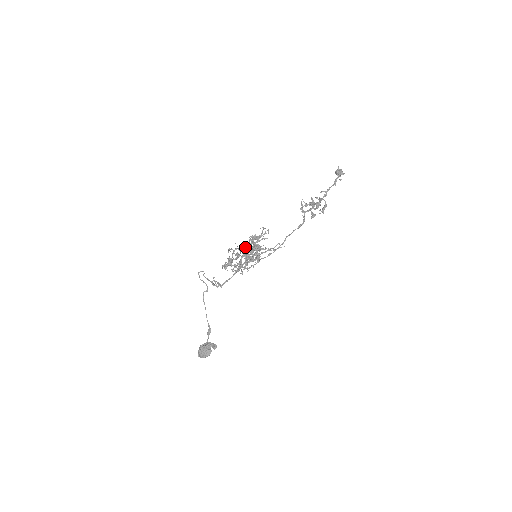
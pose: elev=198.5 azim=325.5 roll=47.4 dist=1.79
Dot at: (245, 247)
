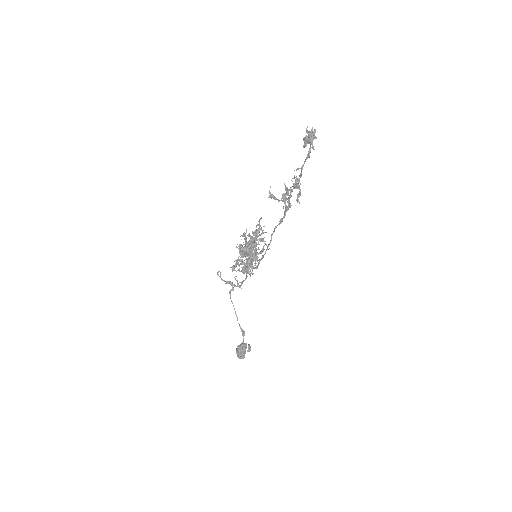
Dot at: (240, 248)
